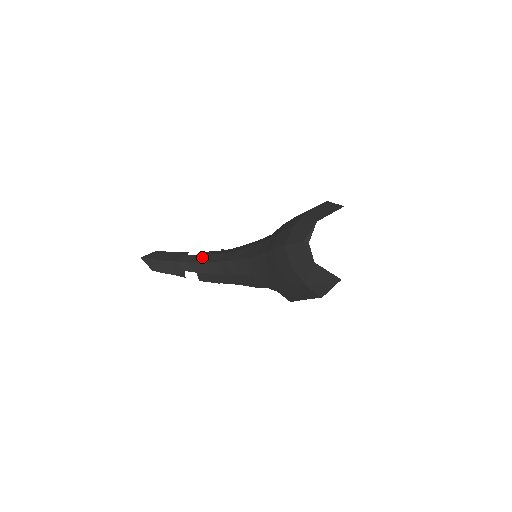
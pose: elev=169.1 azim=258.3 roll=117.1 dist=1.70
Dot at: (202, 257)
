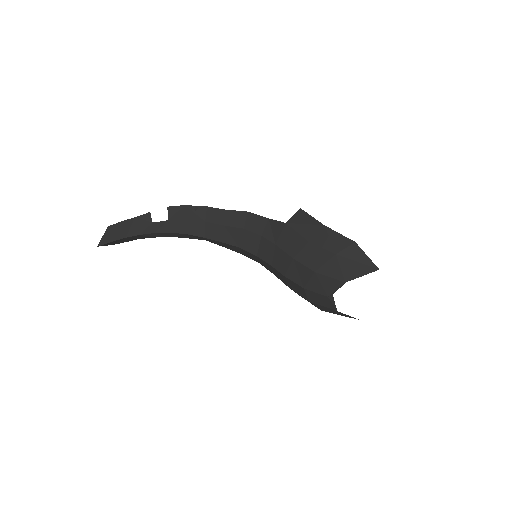
Dot at: (174, 225)
